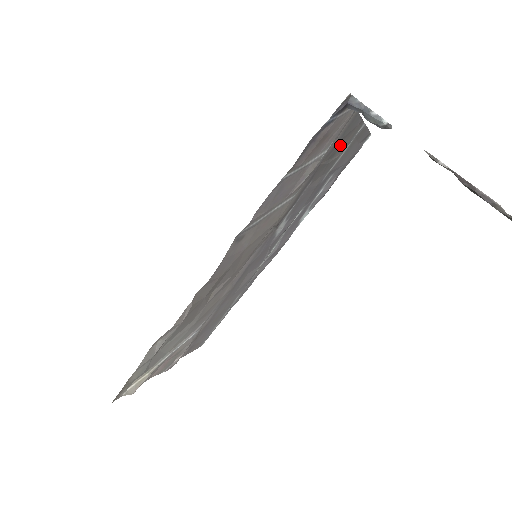
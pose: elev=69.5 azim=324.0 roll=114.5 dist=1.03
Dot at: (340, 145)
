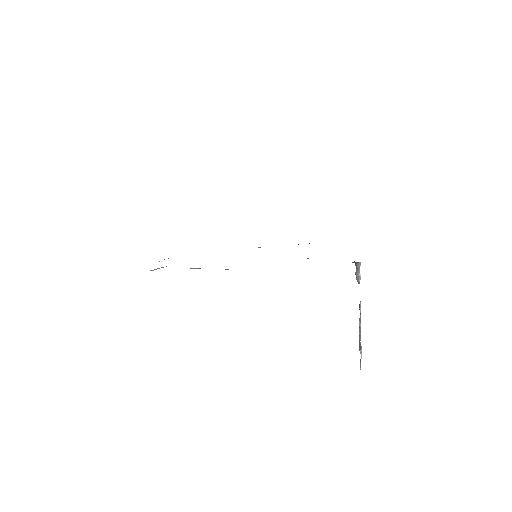
Dot at: occluded
